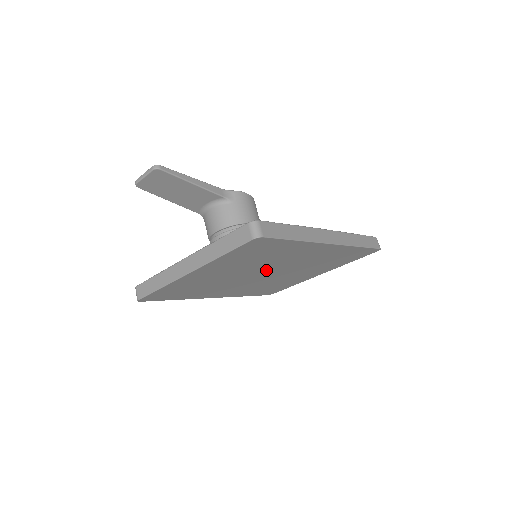
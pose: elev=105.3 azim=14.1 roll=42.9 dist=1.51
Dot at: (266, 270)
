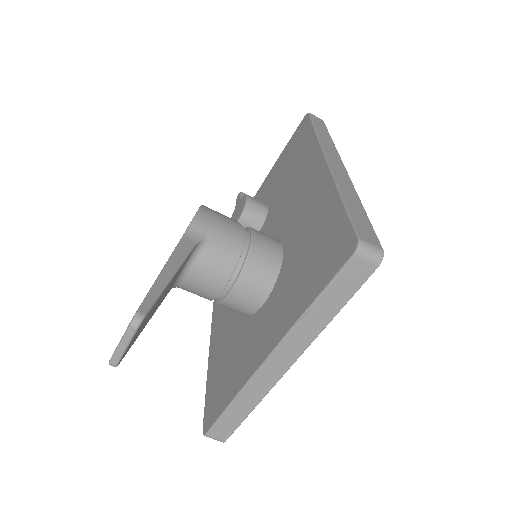
Dot at: occluded
